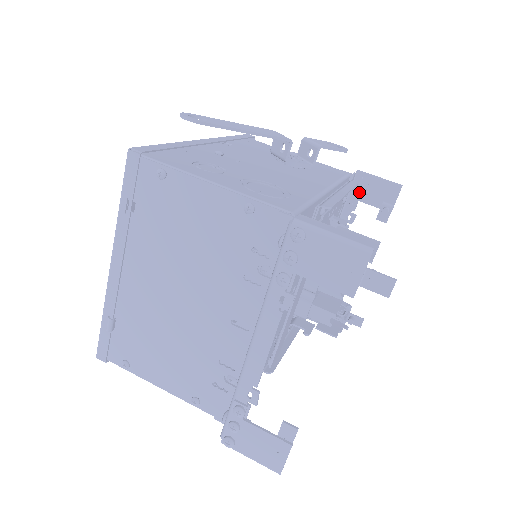
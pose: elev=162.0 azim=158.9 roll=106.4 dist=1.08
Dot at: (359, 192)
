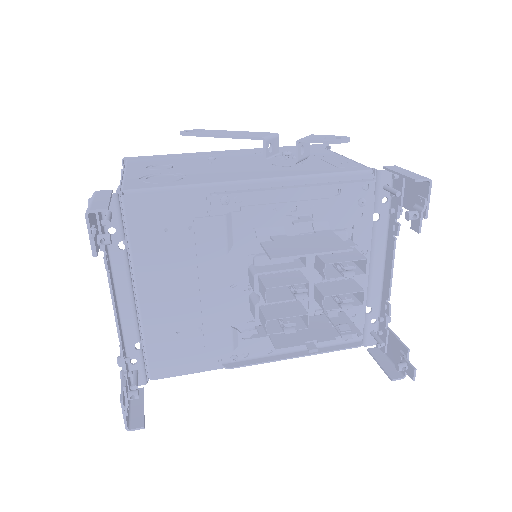
Dot at: occluded
